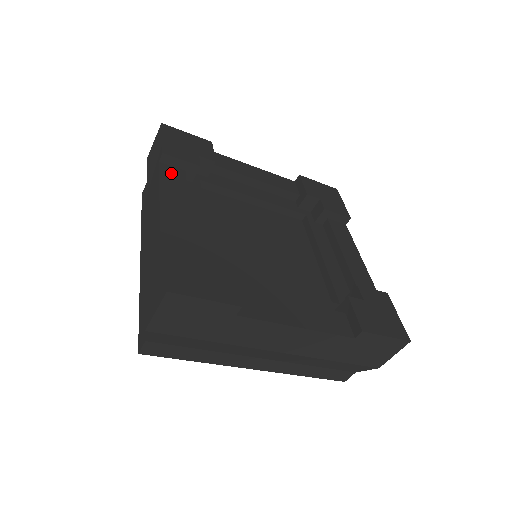
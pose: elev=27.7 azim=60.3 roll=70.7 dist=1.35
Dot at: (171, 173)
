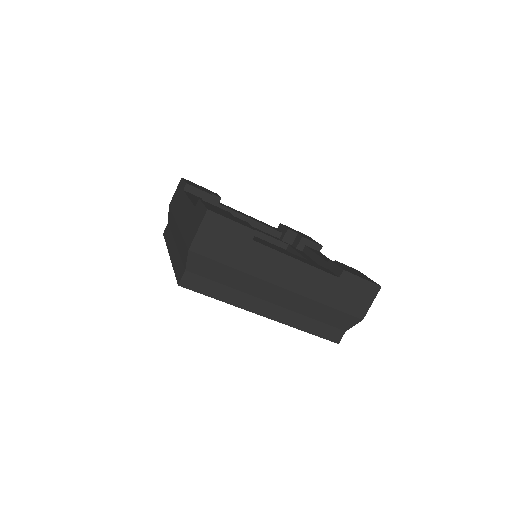
Dot at: (193, 195)
